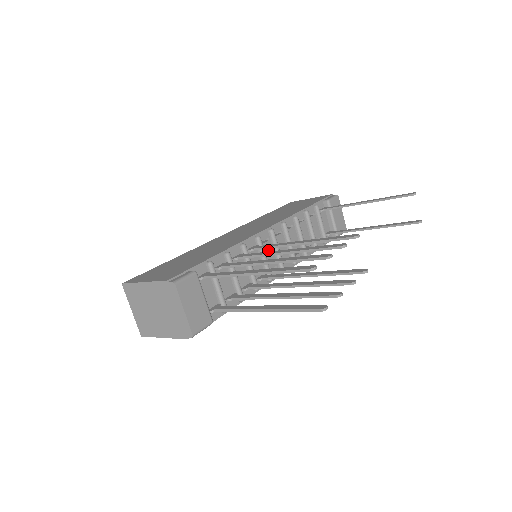
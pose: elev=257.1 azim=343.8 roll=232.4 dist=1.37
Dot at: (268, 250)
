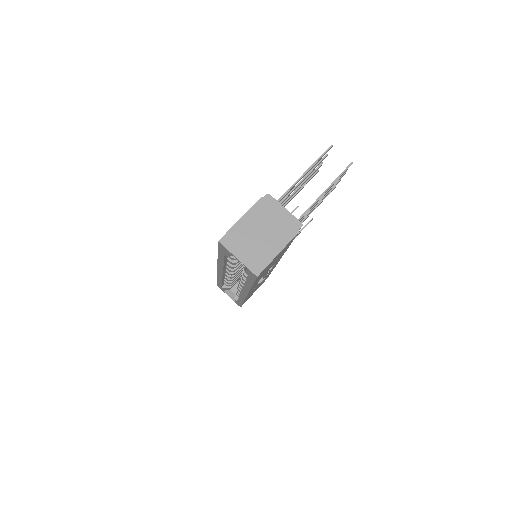
Dot at: occluded
